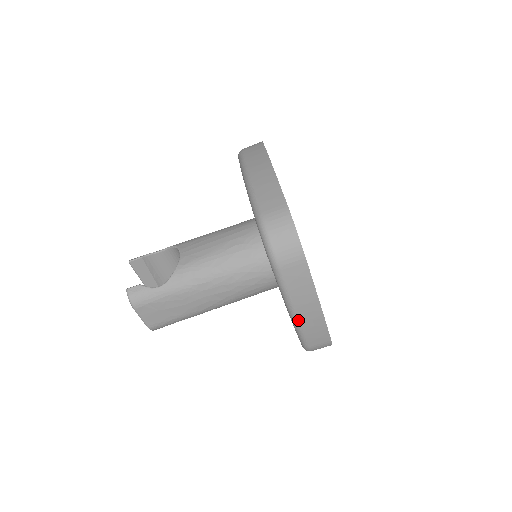
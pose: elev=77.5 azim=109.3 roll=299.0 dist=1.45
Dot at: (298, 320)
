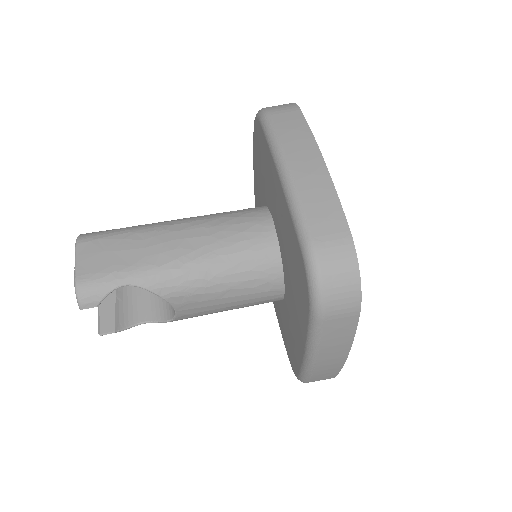
Dot at: (290, 173)
